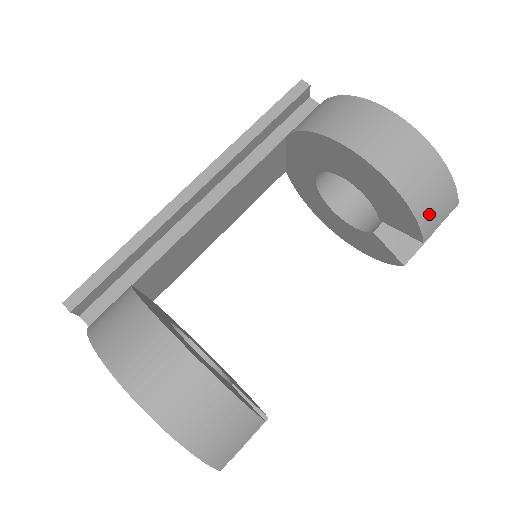
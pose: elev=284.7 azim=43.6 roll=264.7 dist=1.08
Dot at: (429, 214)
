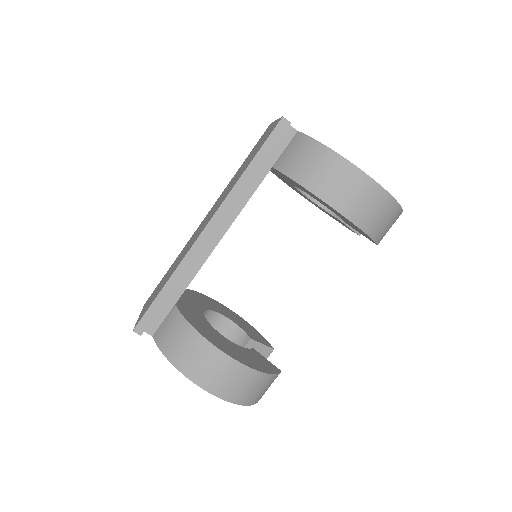
Dot at: (383, 233)
